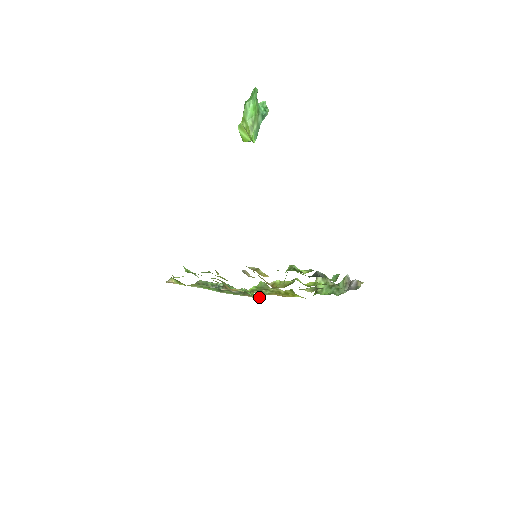
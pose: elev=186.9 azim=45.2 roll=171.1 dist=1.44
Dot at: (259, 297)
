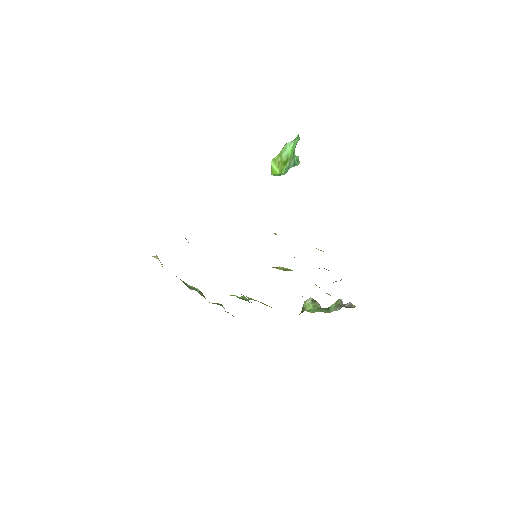
Dot at: occluded
